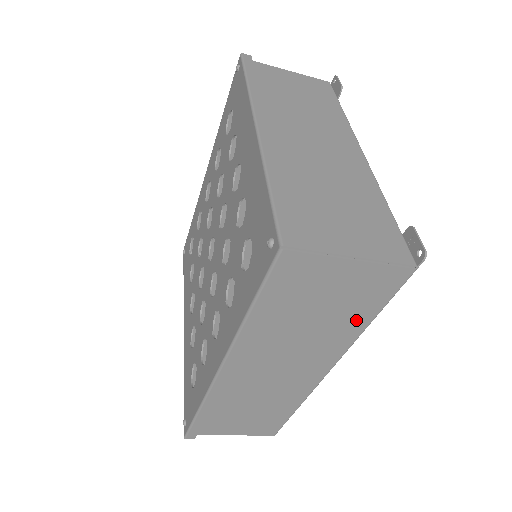
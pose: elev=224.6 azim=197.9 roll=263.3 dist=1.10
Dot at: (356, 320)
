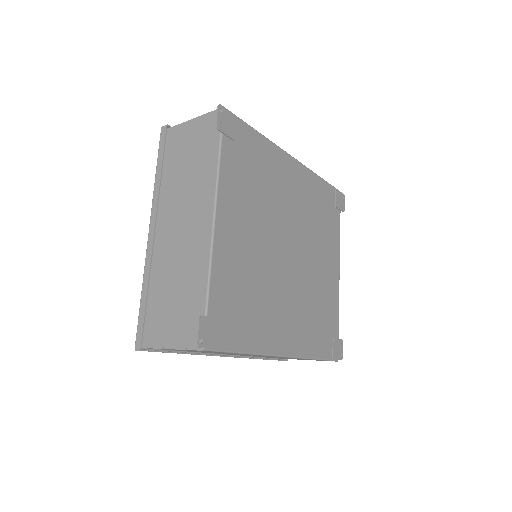
Dot at: (233, 353)
